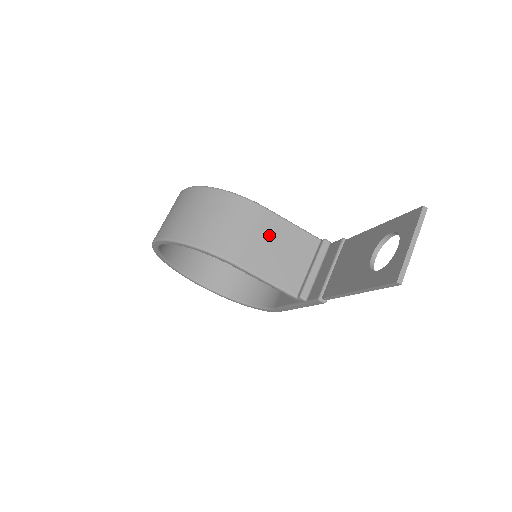
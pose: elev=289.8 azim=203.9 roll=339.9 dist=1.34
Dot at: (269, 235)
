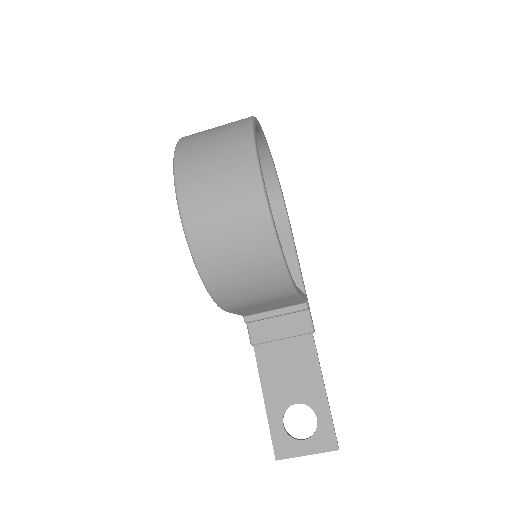
Dot at: (275, 303)
